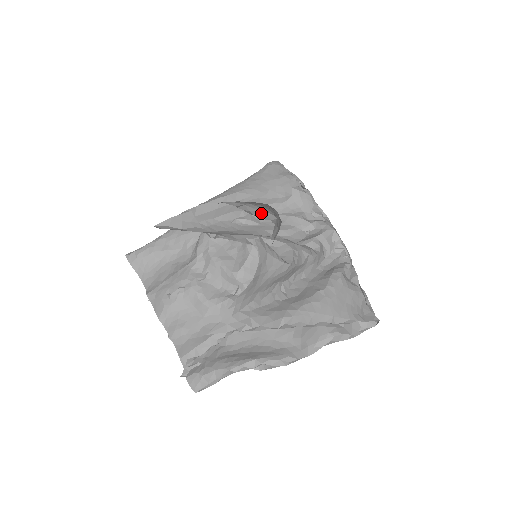
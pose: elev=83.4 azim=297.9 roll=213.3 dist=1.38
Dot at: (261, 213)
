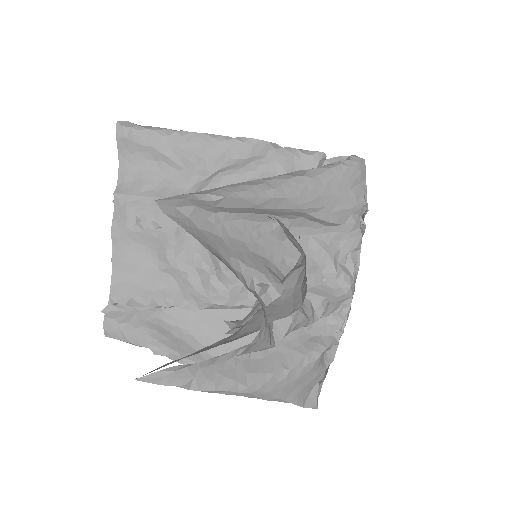
Dot at: (294, 241)
